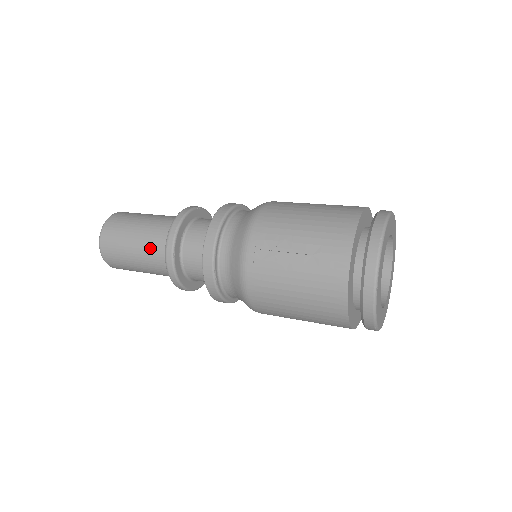
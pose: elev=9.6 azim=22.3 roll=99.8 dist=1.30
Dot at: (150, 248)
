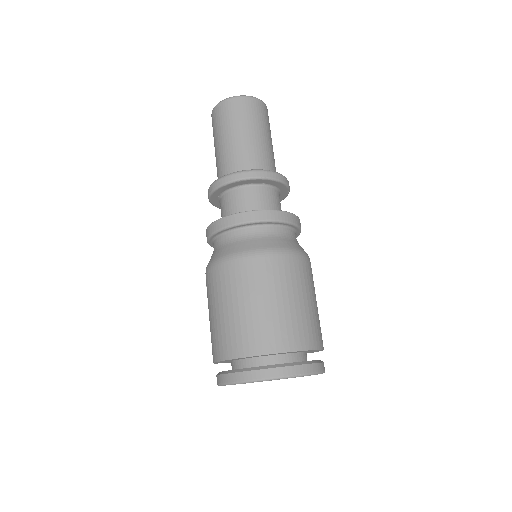
Dot at: occluded
